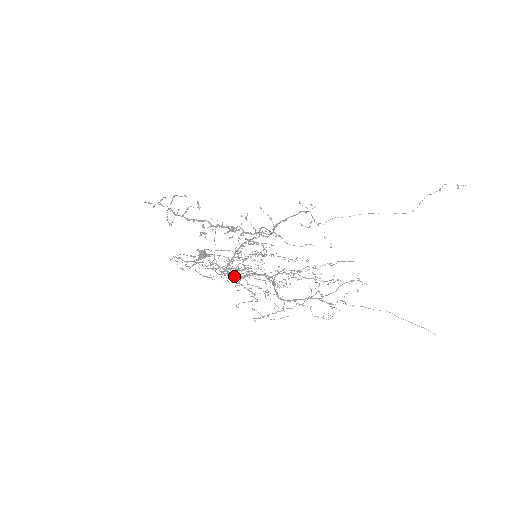
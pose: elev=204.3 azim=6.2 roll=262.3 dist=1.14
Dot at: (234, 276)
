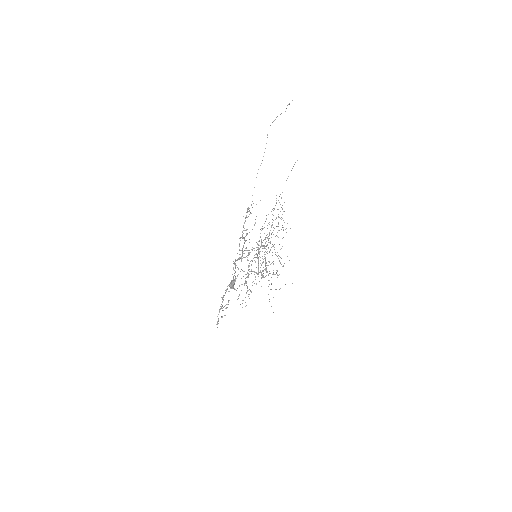
Dot at: occluded
